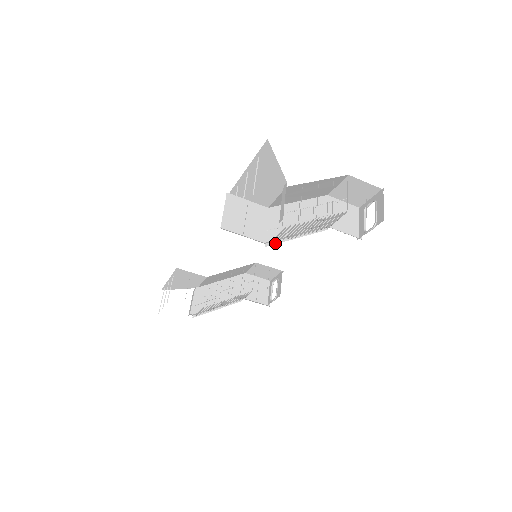
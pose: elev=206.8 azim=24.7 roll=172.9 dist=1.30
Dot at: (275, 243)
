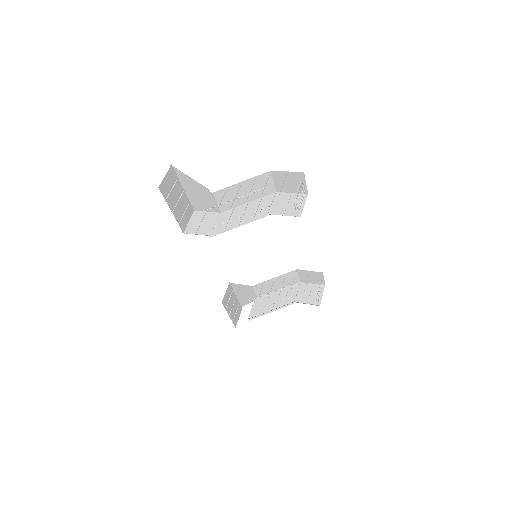
Dot at: occluded
